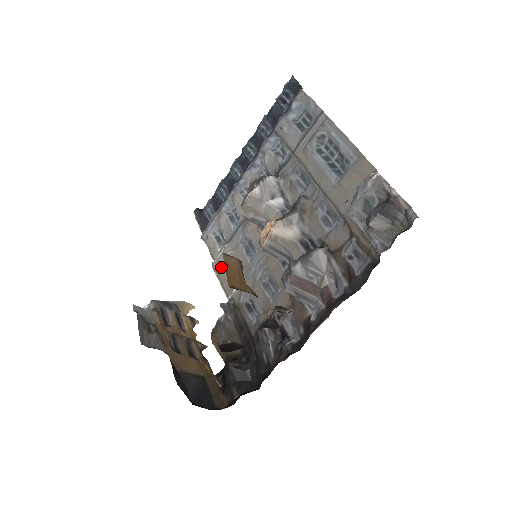
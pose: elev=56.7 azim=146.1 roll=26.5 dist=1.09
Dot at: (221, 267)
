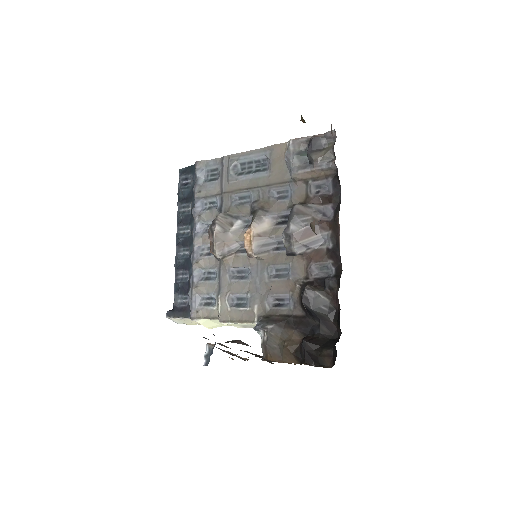
Dot at: (229, 313)
